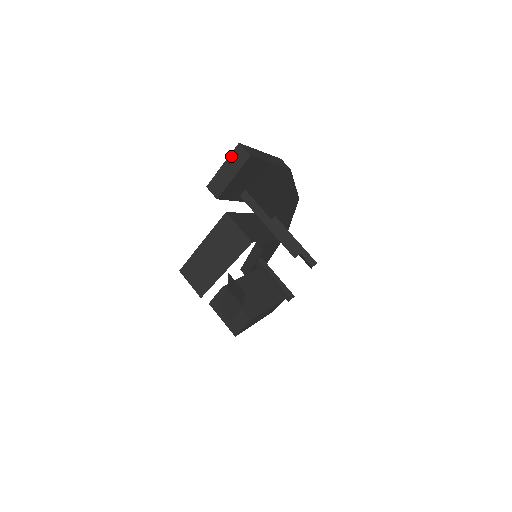
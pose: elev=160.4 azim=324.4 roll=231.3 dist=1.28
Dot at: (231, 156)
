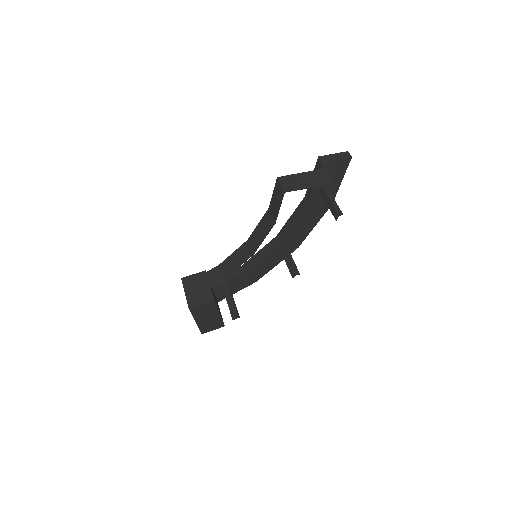
Dot at: (341, 153)
